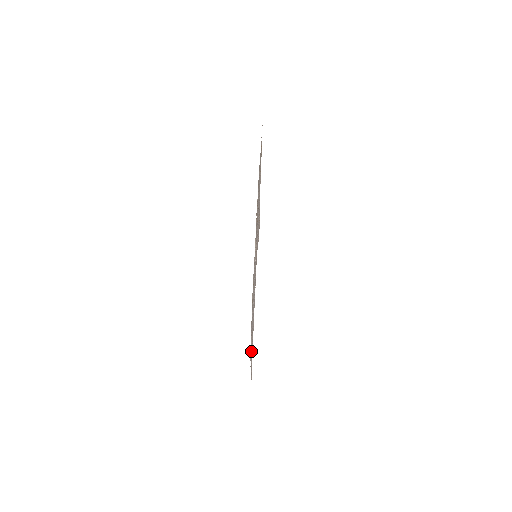
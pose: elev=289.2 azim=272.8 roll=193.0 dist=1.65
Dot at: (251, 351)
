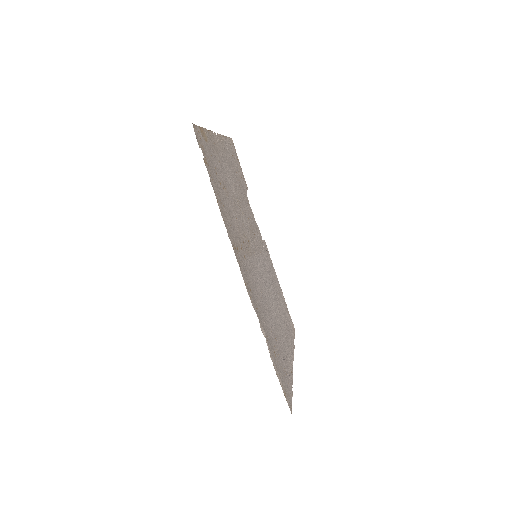
Dot at: (288, 334)
